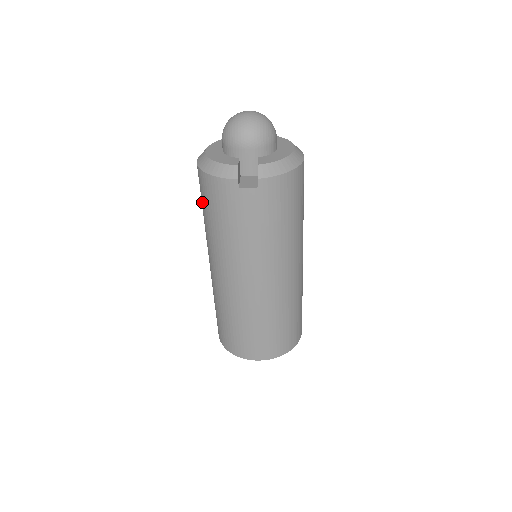
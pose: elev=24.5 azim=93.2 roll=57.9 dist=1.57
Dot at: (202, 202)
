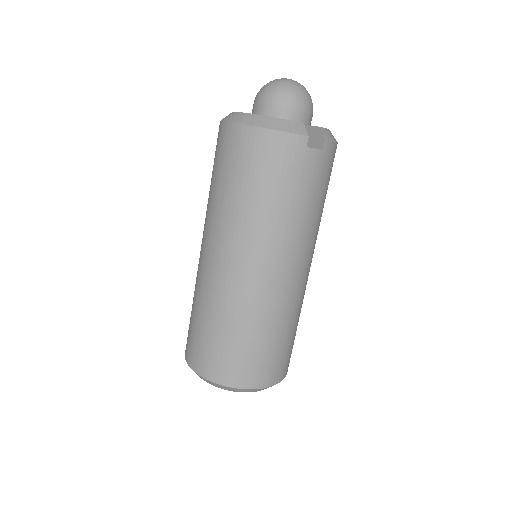
Dot at: (234, 172)
